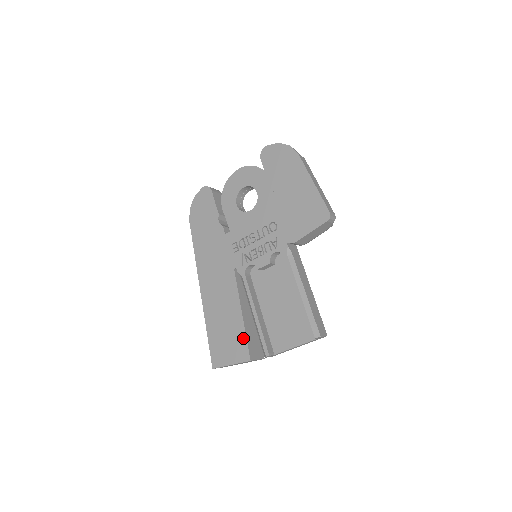
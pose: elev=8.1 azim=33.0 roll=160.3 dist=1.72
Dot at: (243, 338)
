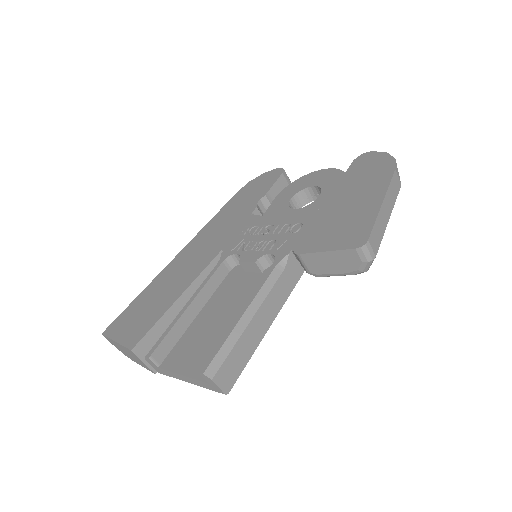
Dot at: (153, 322)
